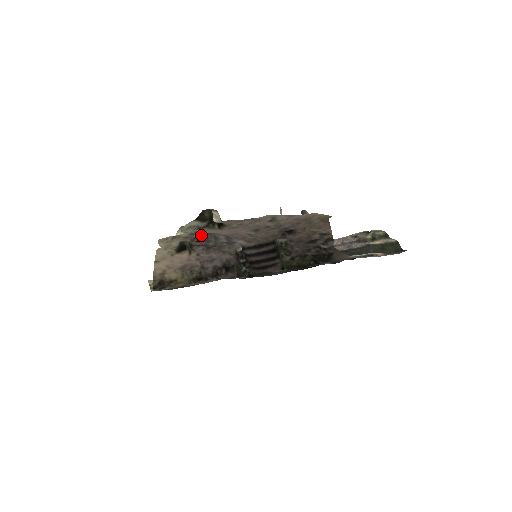
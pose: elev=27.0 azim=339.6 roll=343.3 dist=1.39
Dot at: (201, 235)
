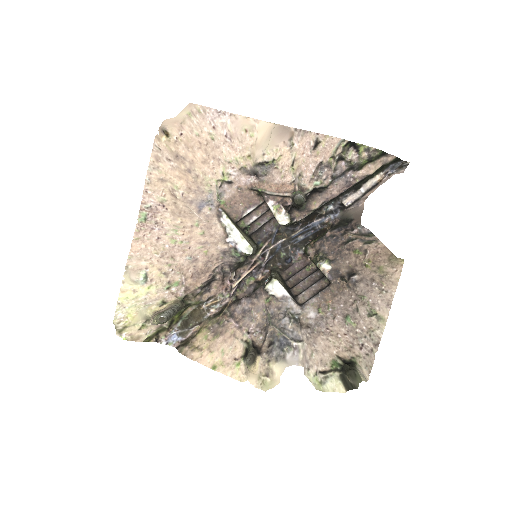
Dot at: (278, 347)
